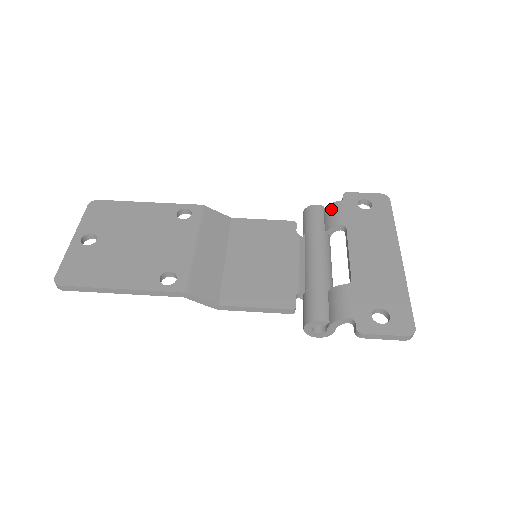
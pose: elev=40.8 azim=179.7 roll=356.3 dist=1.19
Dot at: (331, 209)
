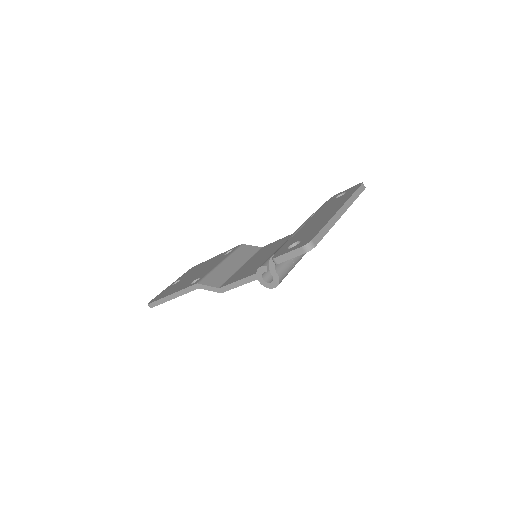
Dot at: occluded
